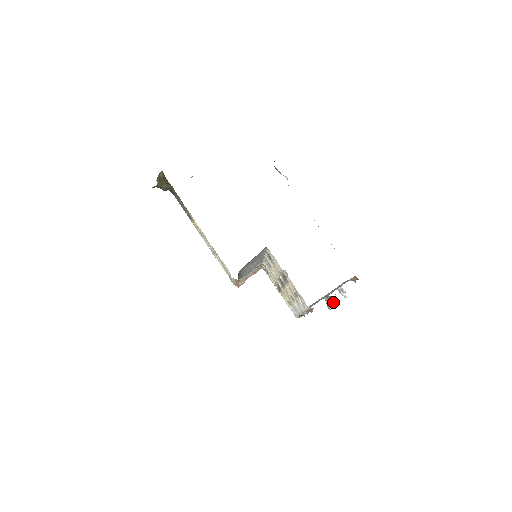
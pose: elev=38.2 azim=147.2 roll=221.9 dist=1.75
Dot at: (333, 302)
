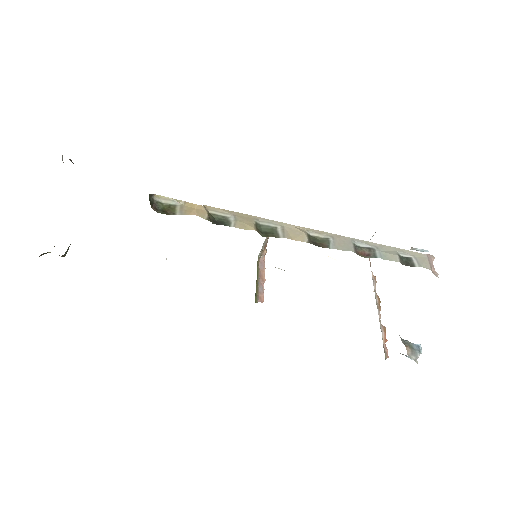
Dot at: occluded
